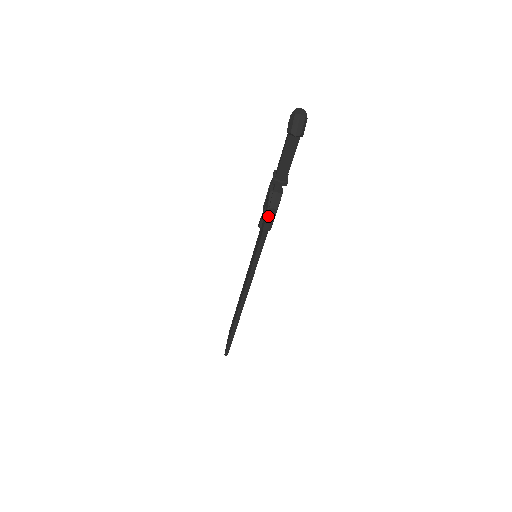
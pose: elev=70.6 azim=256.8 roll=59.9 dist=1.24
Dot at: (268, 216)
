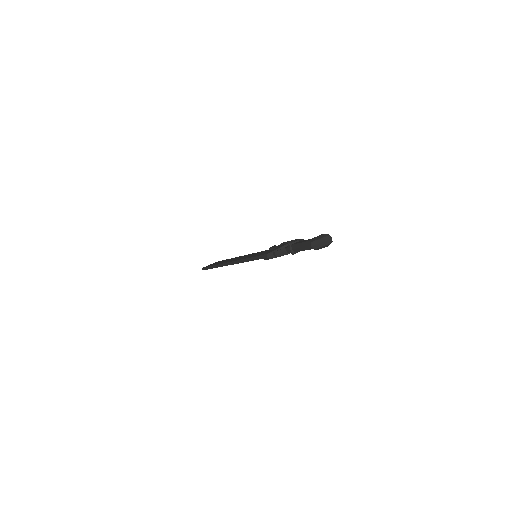
Dot at: (270, 254)
